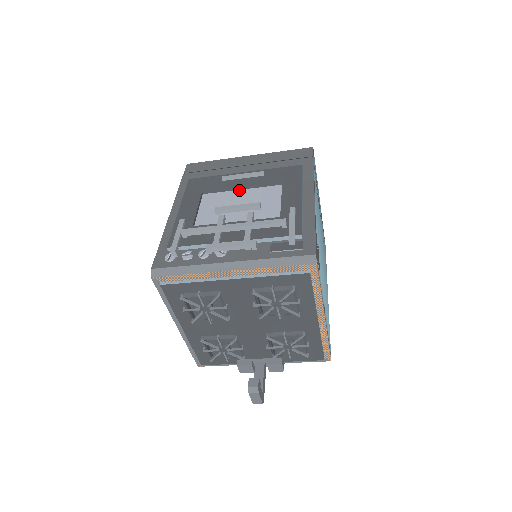
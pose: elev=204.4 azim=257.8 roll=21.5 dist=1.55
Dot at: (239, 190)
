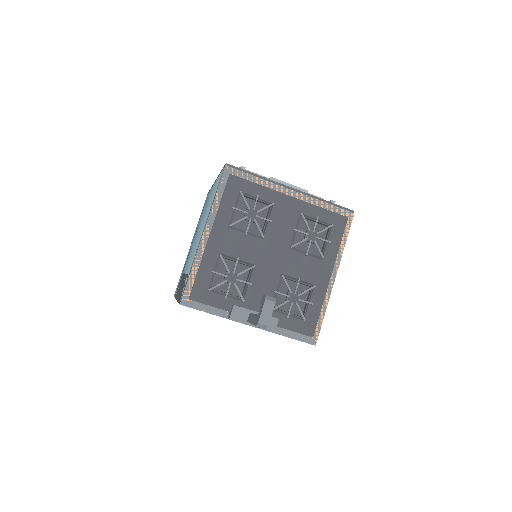
Dot at: occluded
